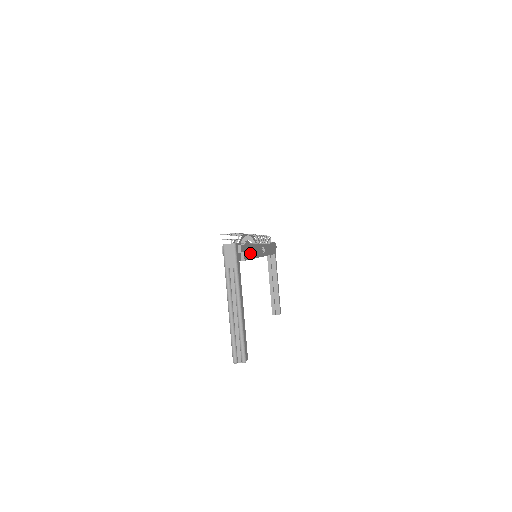
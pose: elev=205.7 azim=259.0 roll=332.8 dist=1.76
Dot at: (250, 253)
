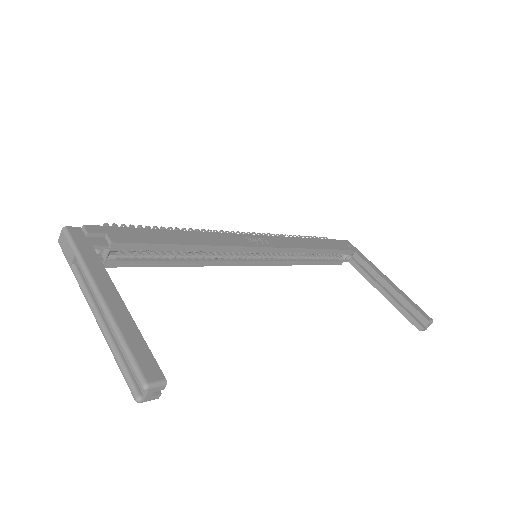
Dot at: (159, 238)
